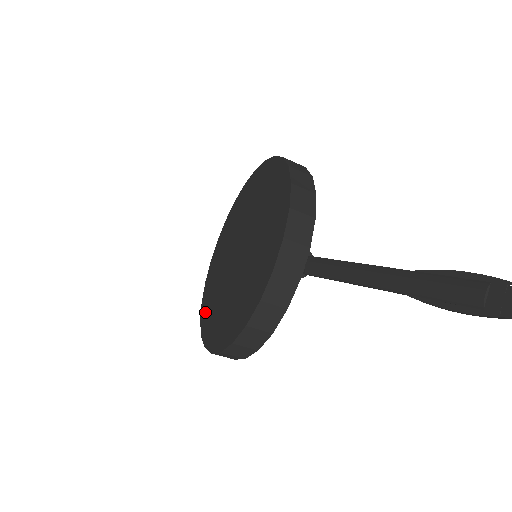
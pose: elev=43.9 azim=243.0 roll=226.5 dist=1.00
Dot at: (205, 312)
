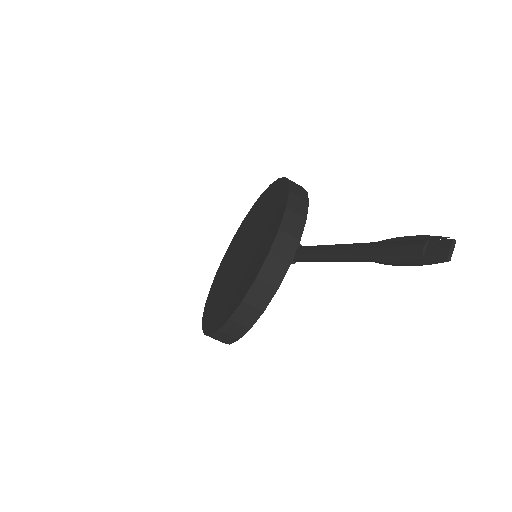
Dot at: (207, 309)
